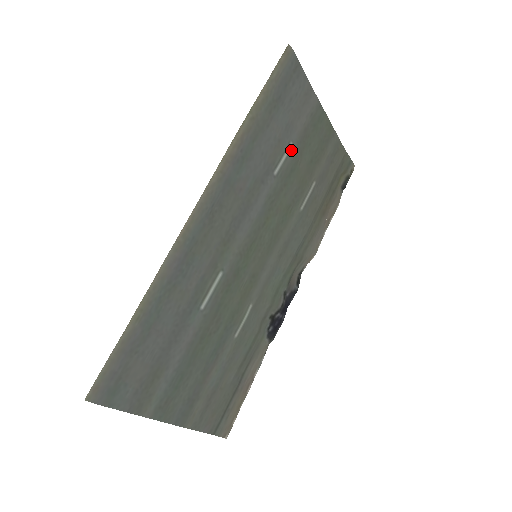
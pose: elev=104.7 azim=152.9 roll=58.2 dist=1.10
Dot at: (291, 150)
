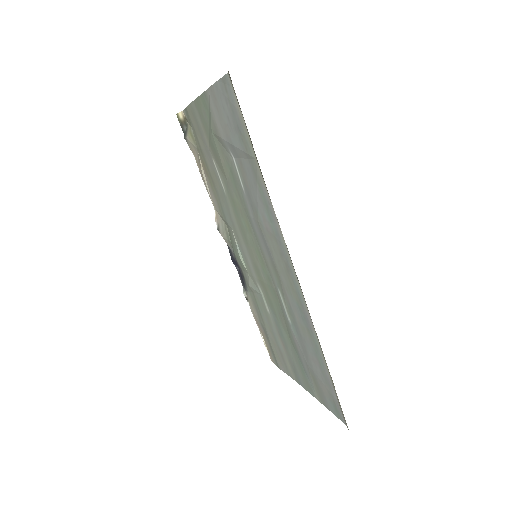
Dot at: (232, 159)
